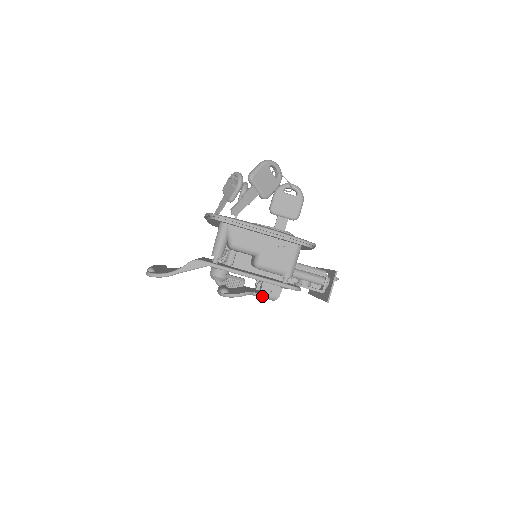
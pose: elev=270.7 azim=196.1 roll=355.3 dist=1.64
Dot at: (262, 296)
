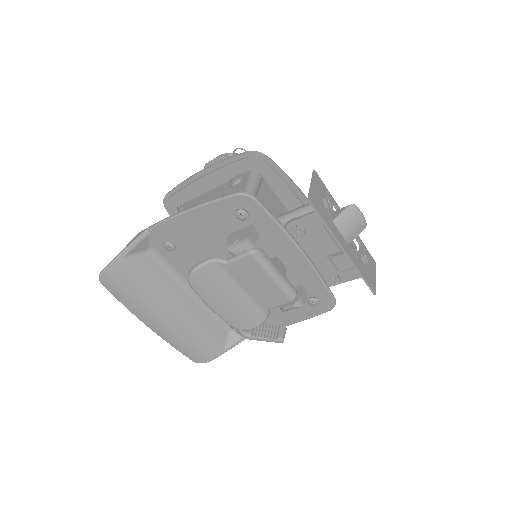
Dot at: (230, 250)
